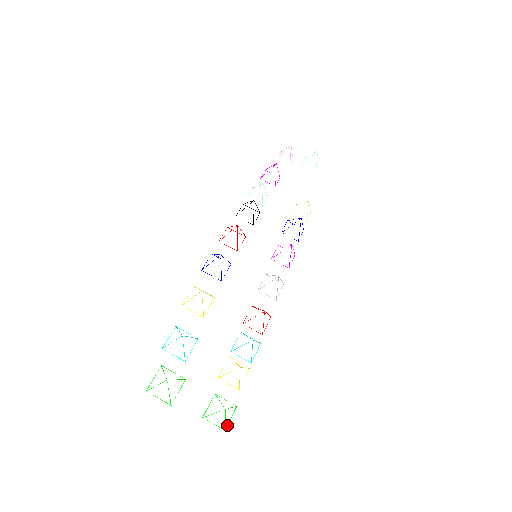
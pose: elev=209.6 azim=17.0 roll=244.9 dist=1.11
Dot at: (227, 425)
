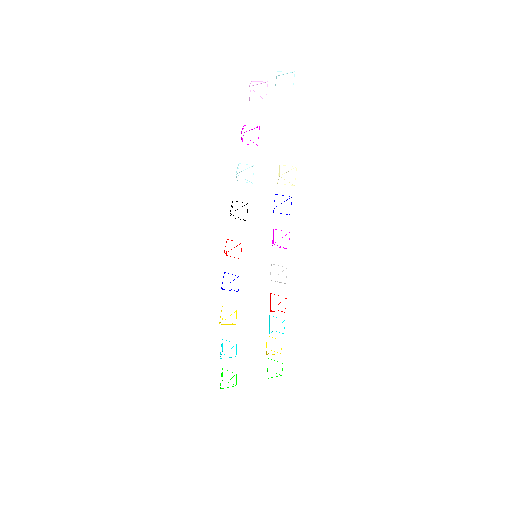
Dot at: occluded
